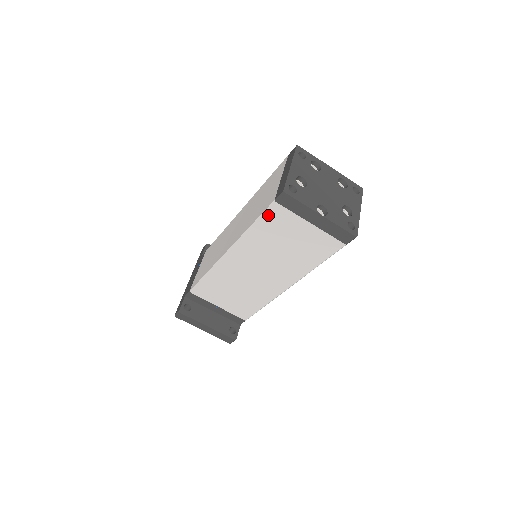
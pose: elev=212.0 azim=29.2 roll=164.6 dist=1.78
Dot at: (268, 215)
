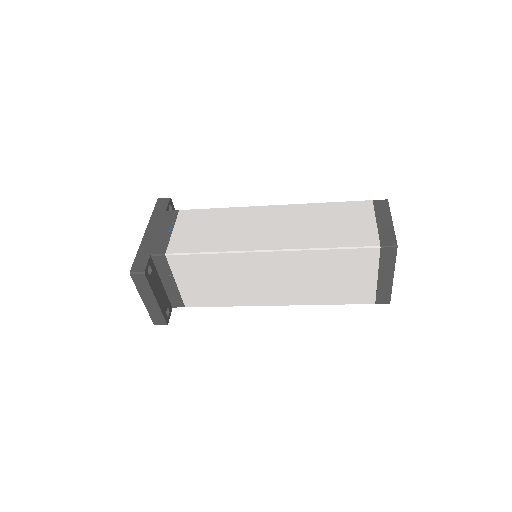
Dot at: (358, 251)
